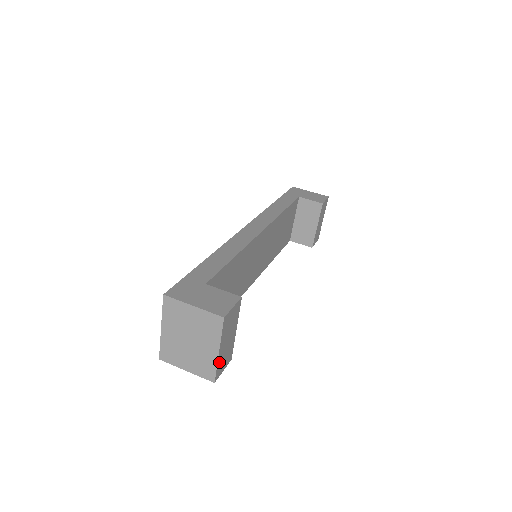
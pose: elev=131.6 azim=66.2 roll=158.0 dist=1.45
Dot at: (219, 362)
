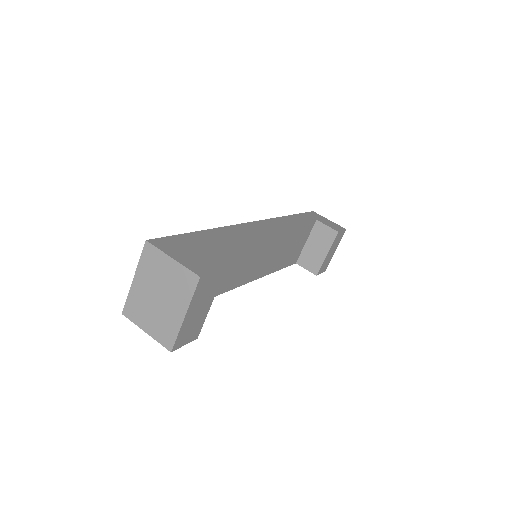
Dot at: (182, 330)
